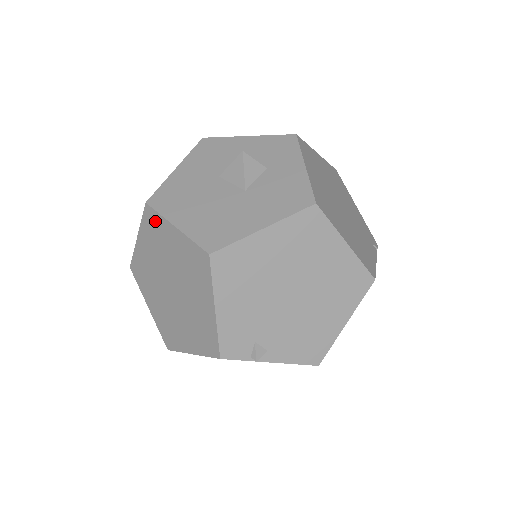
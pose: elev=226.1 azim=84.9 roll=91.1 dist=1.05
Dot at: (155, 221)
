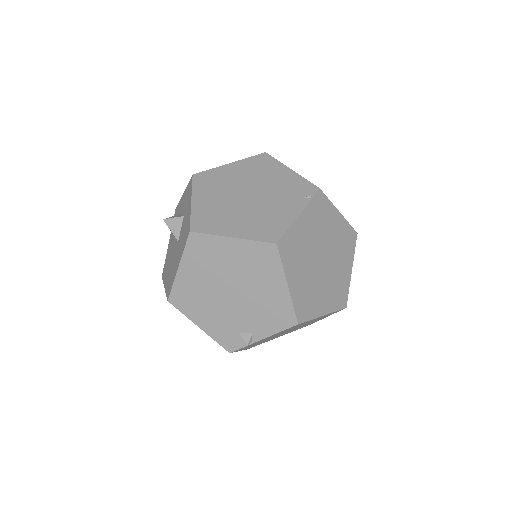
Dot at: occluded
